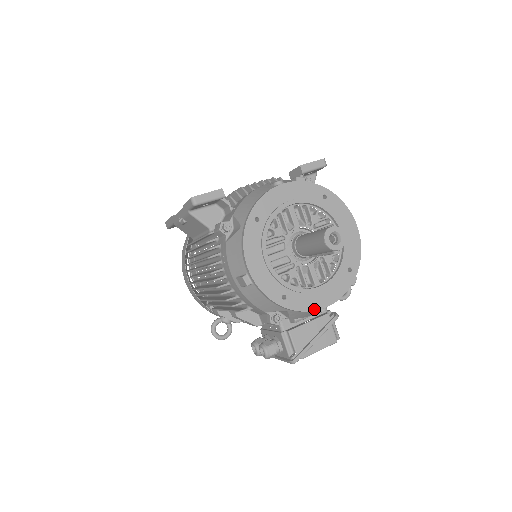
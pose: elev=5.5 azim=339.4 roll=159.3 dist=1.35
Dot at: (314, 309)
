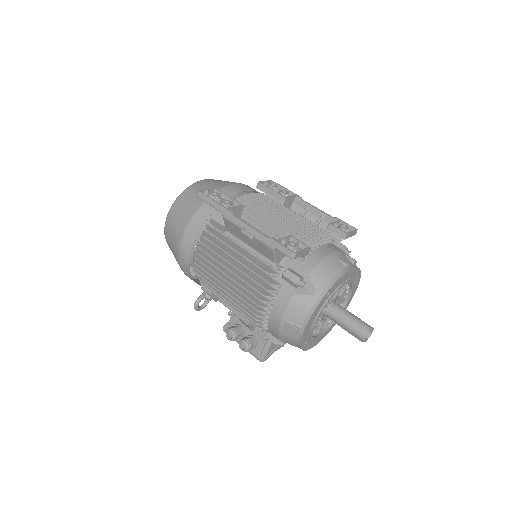
Dot at: (310, 348)
